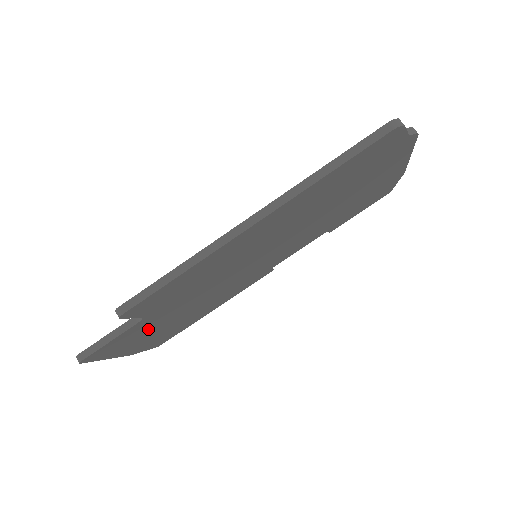
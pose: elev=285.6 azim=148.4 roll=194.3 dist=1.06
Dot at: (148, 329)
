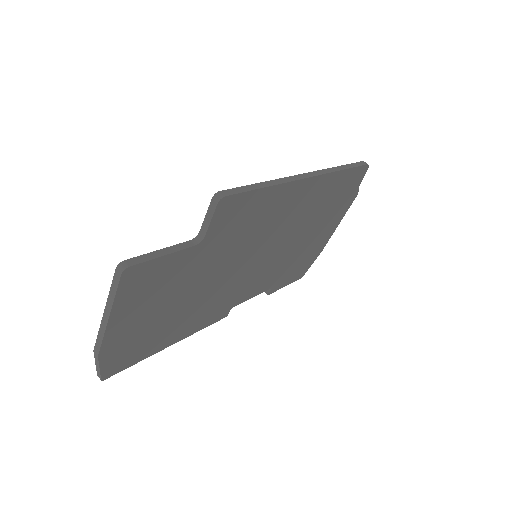
Dot at: (168, 287)
